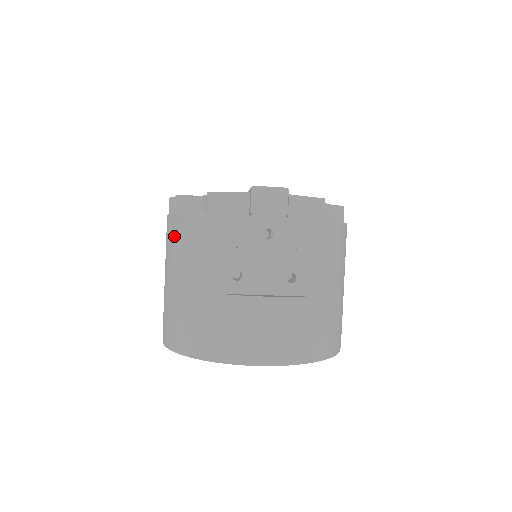
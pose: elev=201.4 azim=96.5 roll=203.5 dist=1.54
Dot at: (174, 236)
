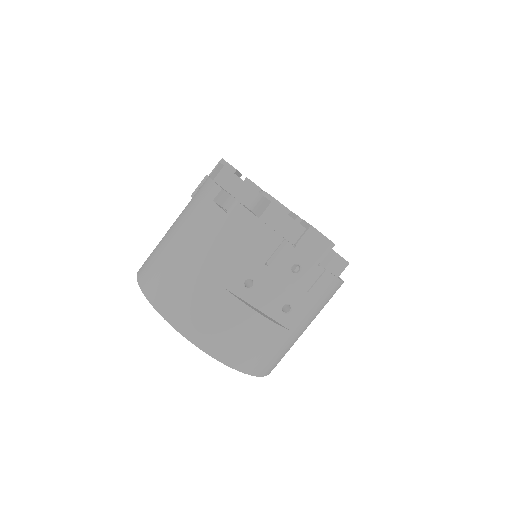
Dot at: (213, 210)
